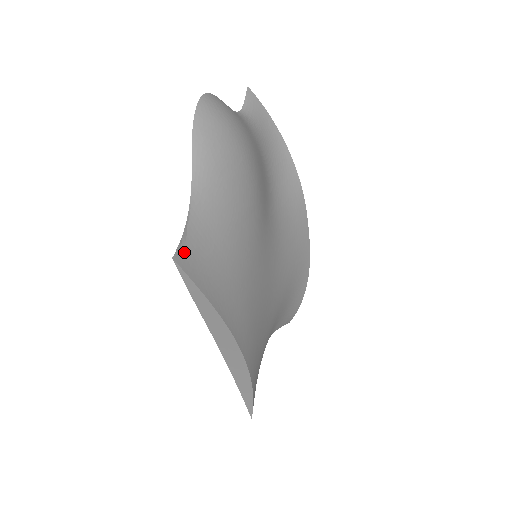
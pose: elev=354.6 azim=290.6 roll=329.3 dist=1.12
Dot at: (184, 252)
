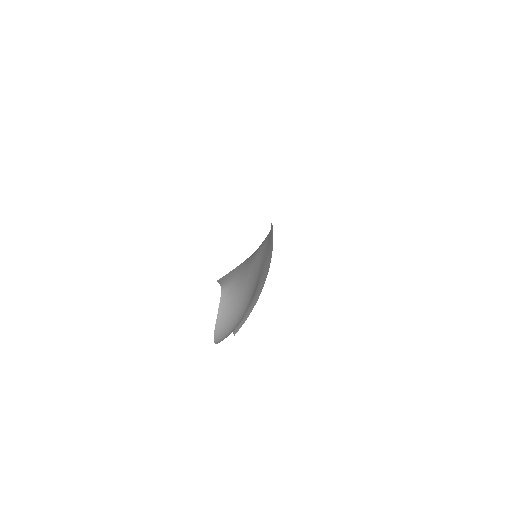
Dot at: (236, 330)
